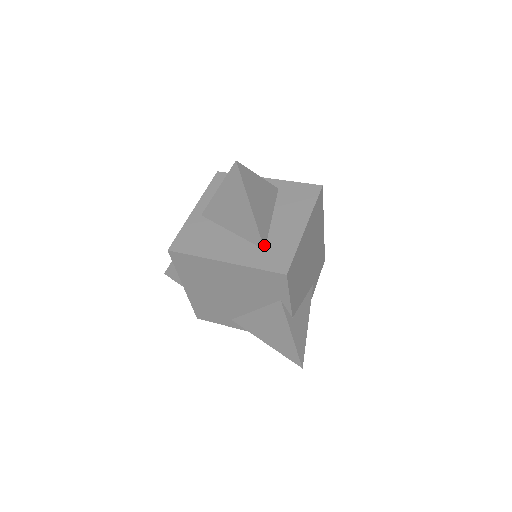
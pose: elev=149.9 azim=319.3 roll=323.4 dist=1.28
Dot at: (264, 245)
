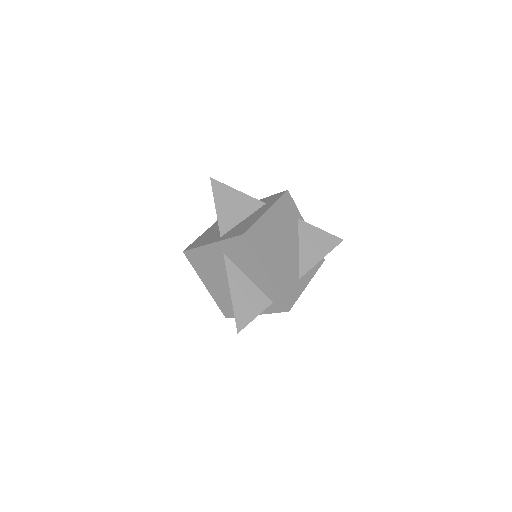
Dot at: (263, 203)
